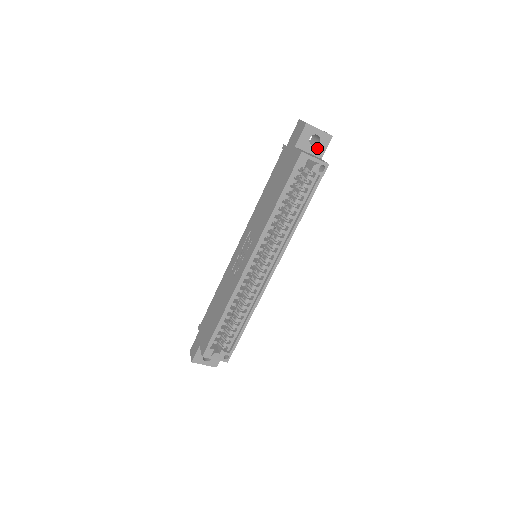
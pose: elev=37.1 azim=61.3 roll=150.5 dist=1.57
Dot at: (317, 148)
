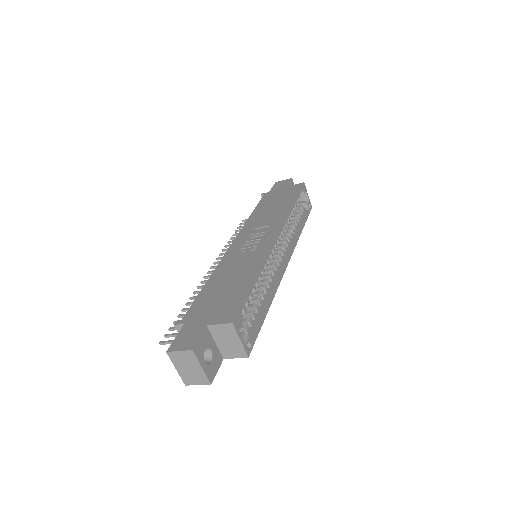
Dot at: occluded
